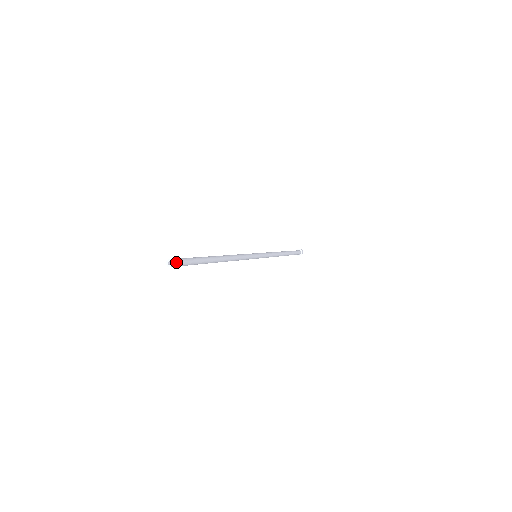
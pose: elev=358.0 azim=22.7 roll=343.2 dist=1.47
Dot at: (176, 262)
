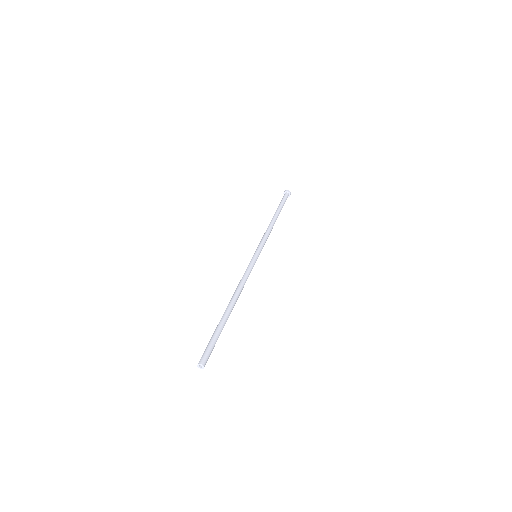
Dot at: occluded
